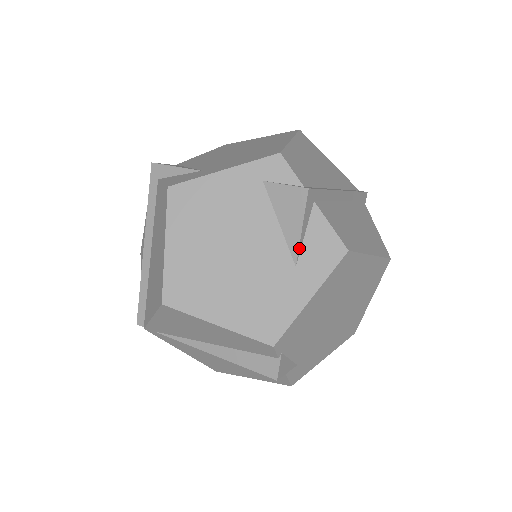
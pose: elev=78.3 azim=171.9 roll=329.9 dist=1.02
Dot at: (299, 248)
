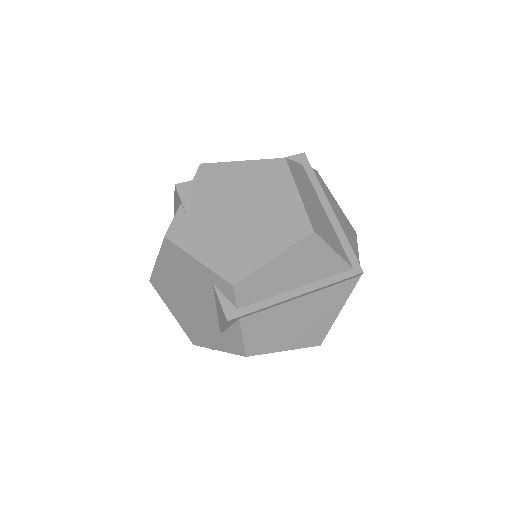
Dot at: occluded
